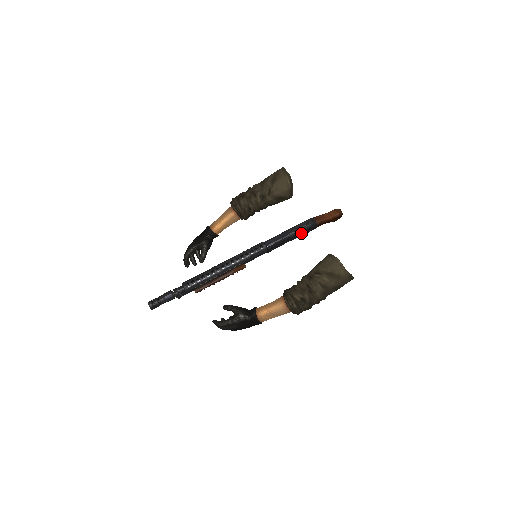
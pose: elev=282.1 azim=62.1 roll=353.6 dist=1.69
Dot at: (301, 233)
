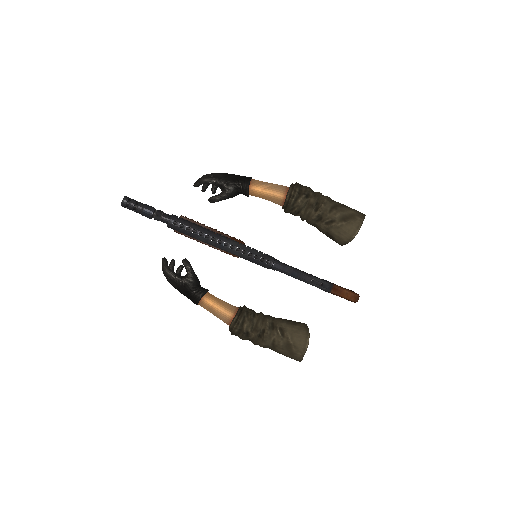
Dot at: occluded
